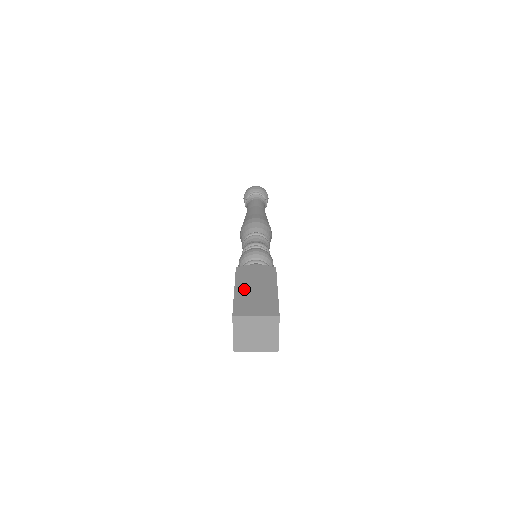
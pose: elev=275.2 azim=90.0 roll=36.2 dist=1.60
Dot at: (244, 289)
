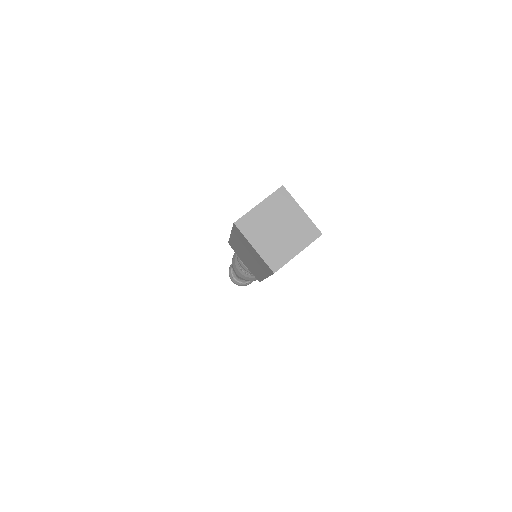
Dot at: occluded
